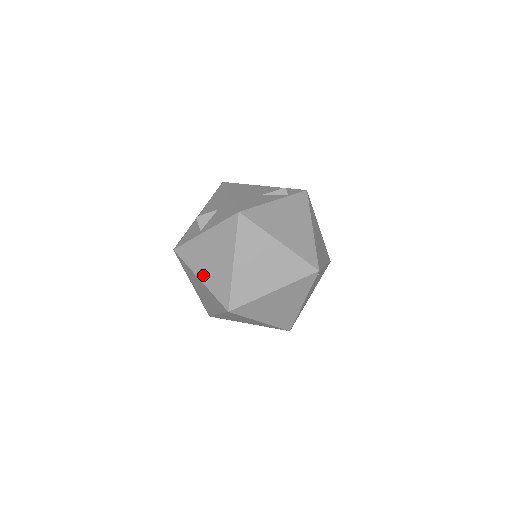
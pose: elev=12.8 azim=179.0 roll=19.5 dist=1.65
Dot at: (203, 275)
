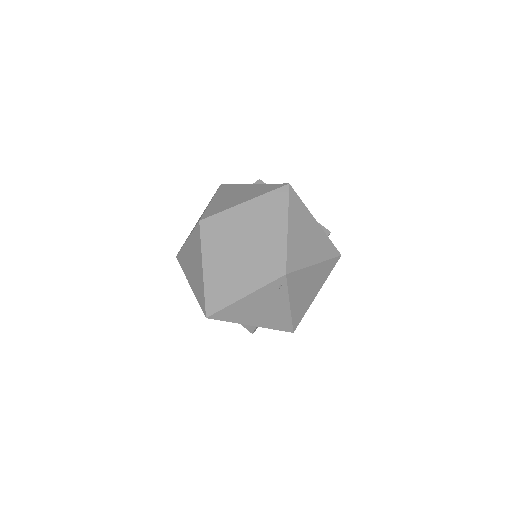
Dot at: (217, 200)
